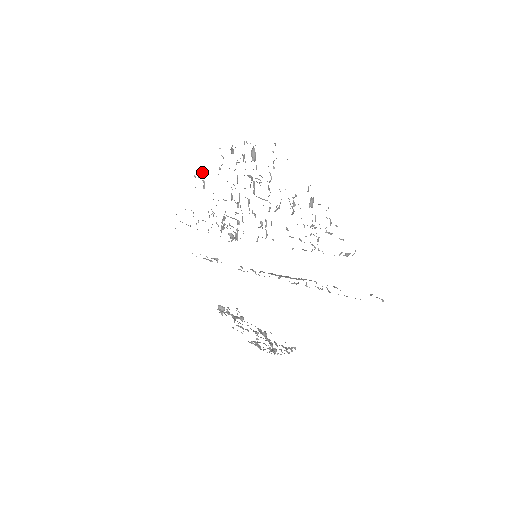
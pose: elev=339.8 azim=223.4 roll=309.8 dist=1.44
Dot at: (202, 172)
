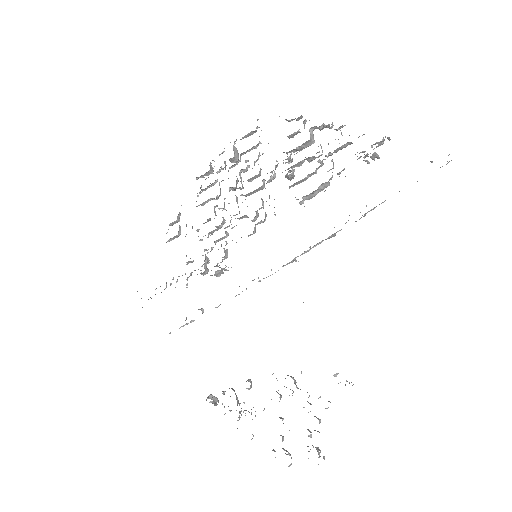
Dot at: (177, 216)
